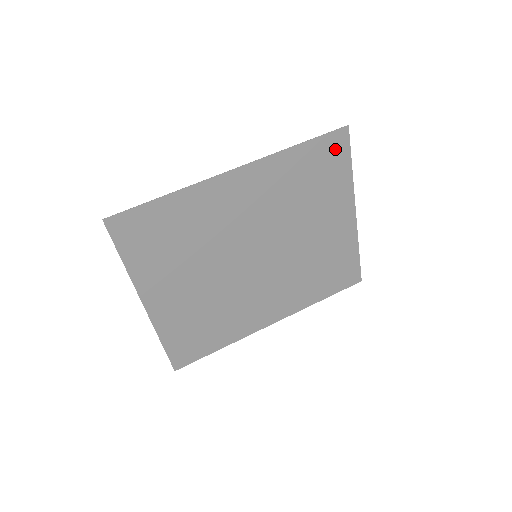
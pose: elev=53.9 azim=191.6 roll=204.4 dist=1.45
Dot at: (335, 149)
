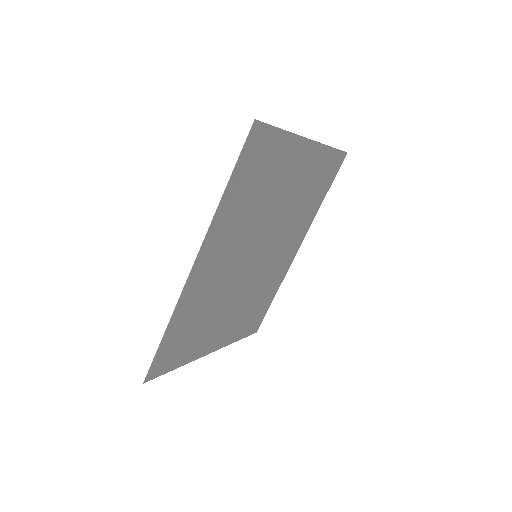
Dot at: (258, 146)
